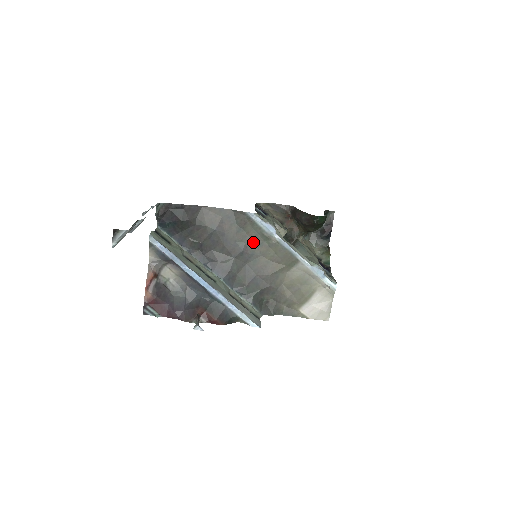
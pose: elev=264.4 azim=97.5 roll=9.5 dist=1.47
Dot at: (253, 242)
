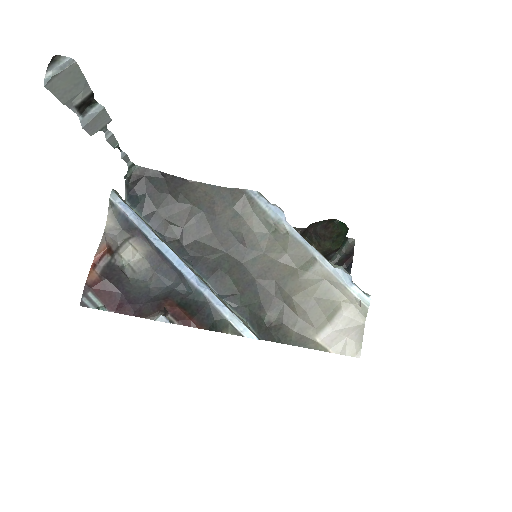
Dot at: (253, 233)
